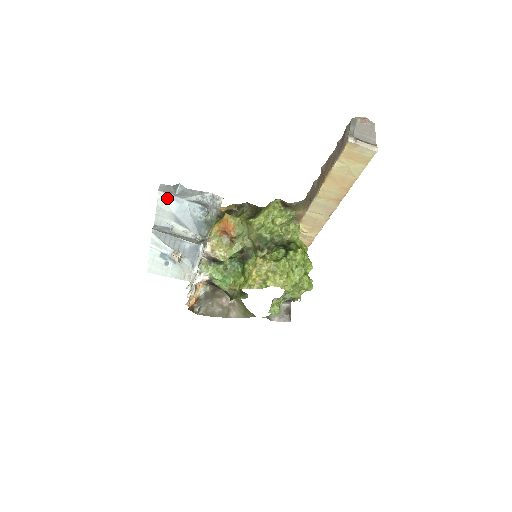
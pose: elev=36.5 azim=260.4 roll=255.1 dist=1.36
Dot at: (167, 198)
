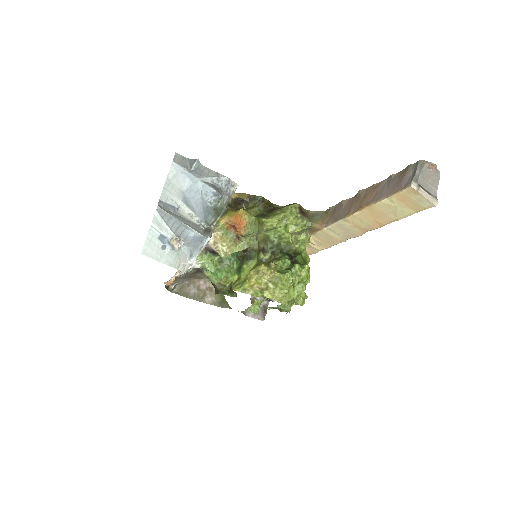
Dot at: (180, 172)
